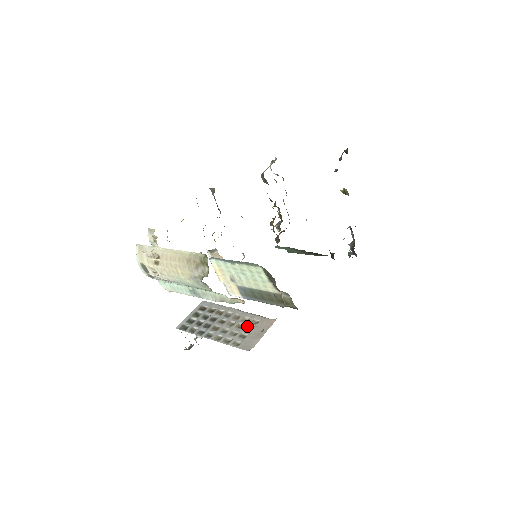
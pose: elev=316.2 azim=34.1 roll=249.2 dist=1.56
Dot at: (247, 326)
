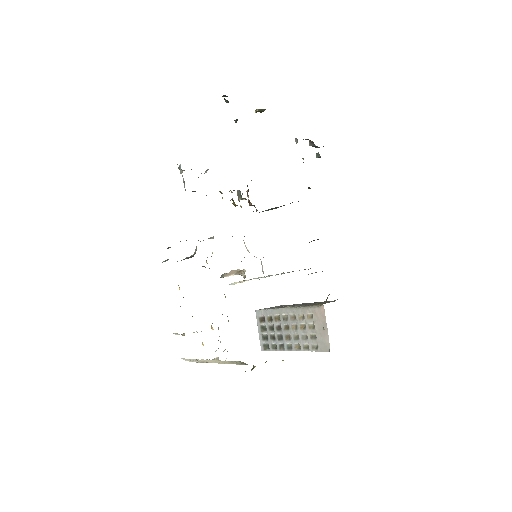
Dot at: (308, 325)
